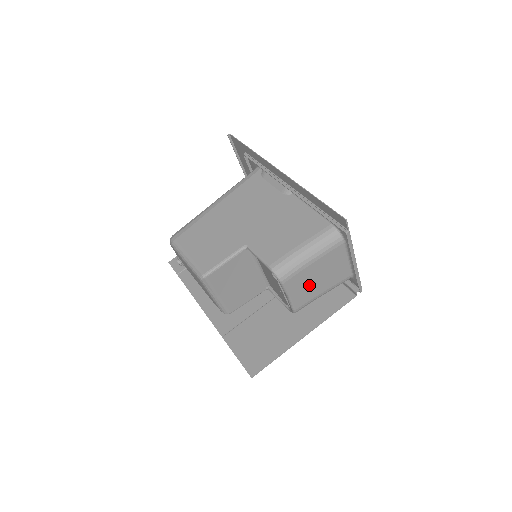
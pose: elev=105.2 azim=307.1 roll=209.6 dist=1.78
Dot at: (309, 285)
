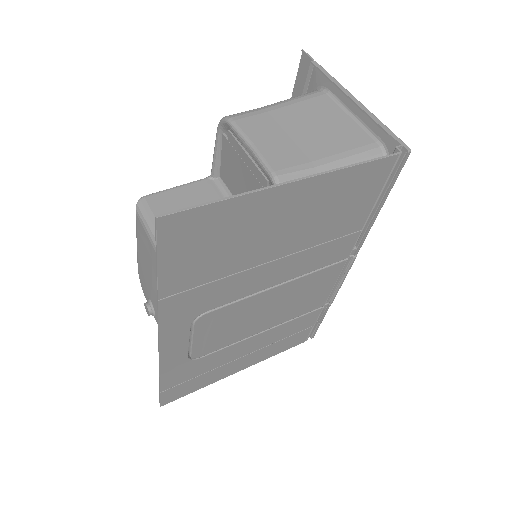
Dot at: (289, 139)
